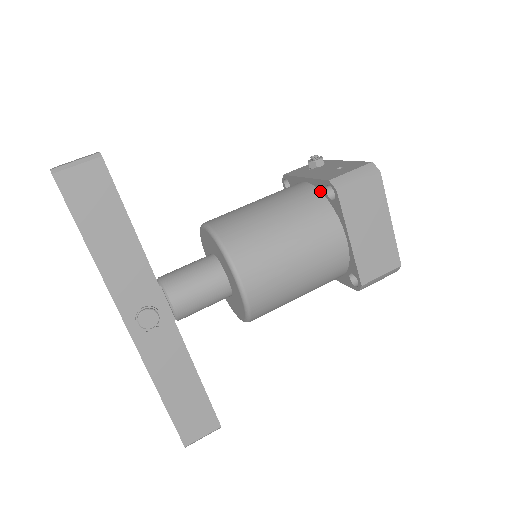
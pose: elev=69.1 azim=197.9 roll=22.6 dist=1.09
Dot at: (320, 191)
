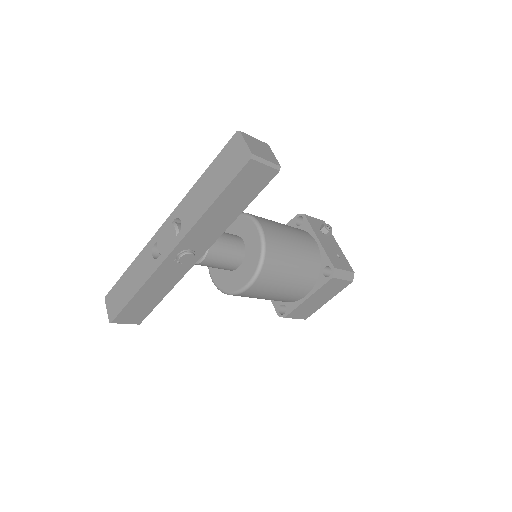
Dot at: (321, 261)
